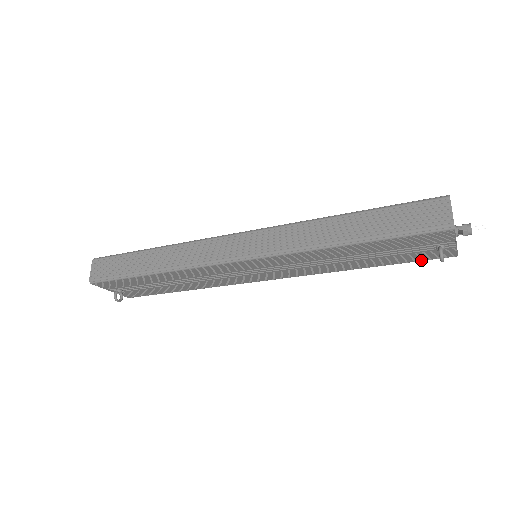
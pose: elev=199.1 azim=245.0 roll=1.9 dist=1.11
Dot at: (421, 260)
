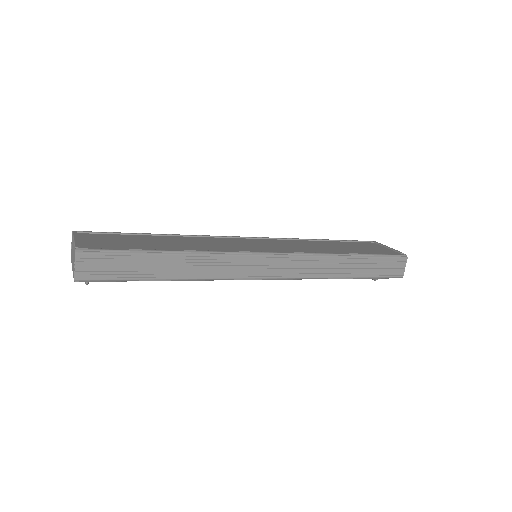
Dot at: occluded
